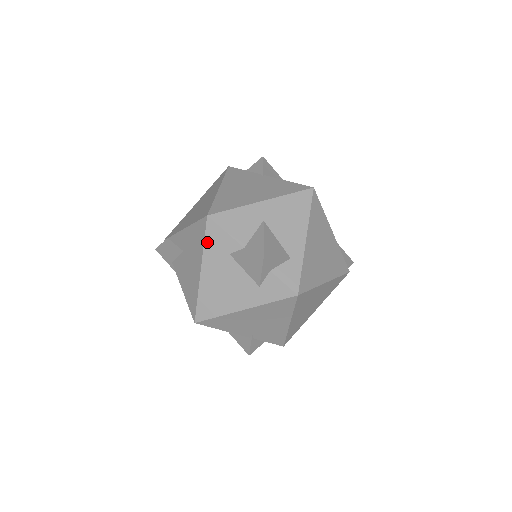
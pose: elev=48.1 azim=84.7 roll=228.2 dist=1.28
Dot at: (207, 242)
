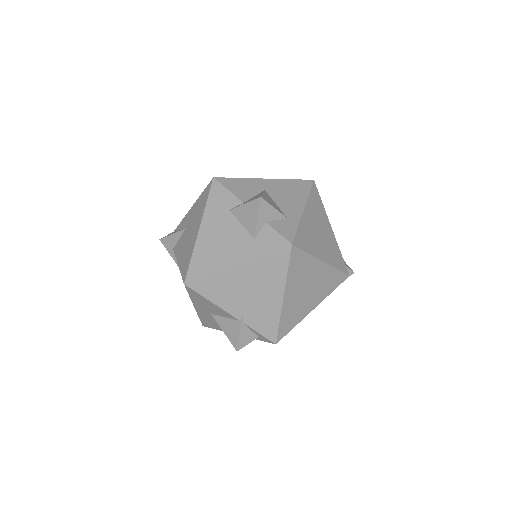
Dot at: (210, 201)
